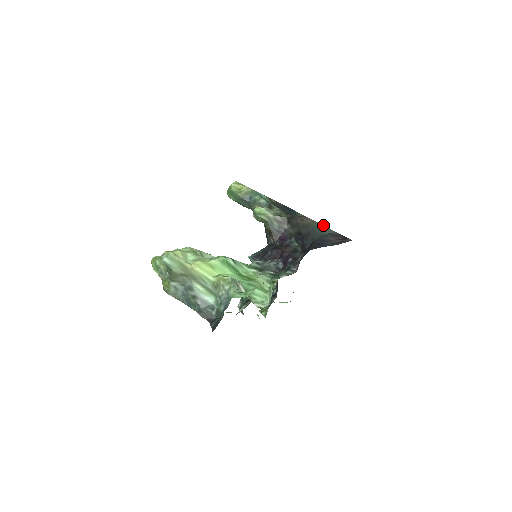
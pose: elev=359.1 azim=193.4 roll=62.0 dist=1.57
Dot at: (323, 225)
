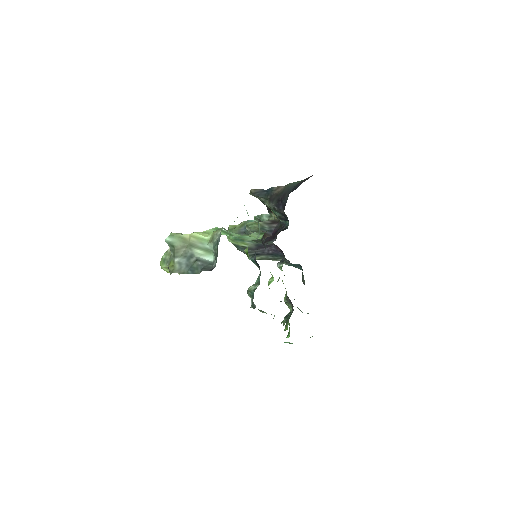
Dot at: (293, 182)
